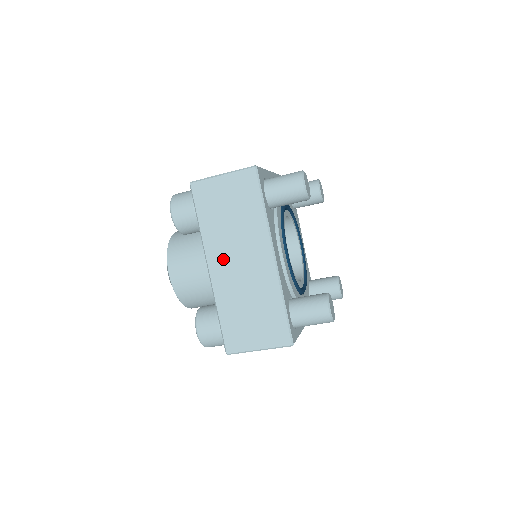
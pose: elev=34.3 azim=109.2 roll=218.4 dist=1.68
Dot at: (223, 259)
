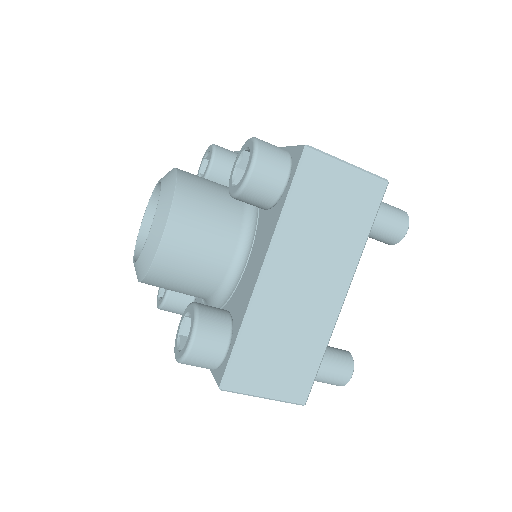
Dot at: (289, 268)
